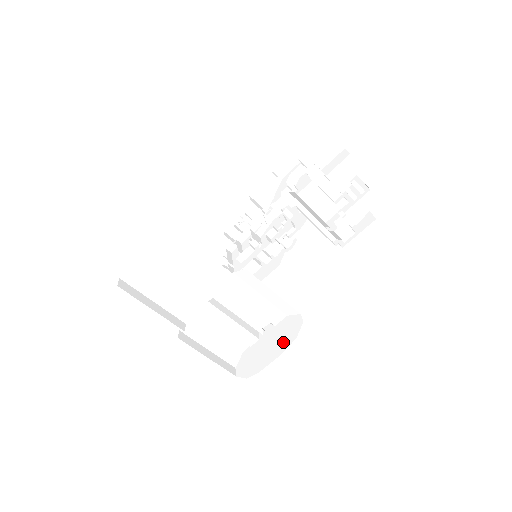
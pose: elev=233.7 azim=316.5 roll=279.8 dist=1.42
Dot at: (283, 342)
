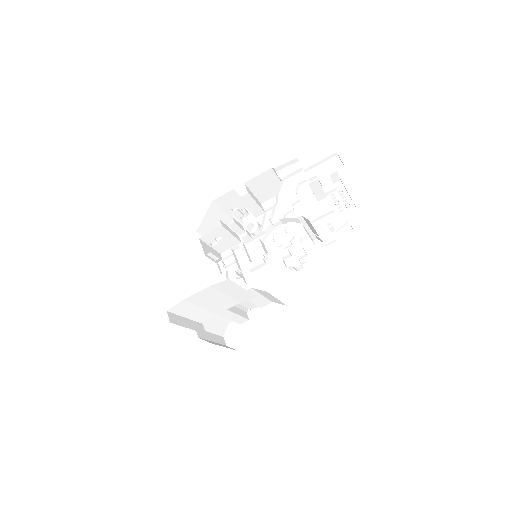
Dot at: (272, 328)
